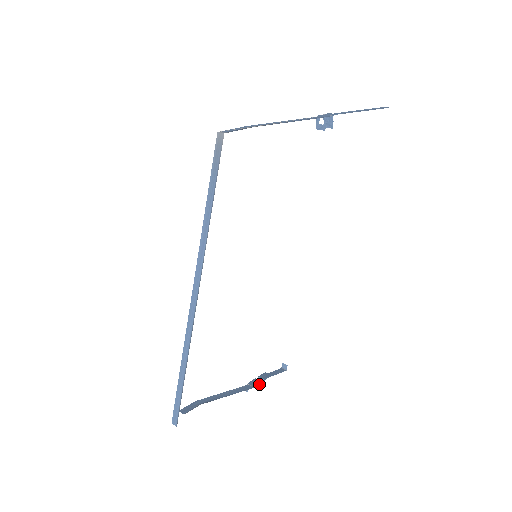
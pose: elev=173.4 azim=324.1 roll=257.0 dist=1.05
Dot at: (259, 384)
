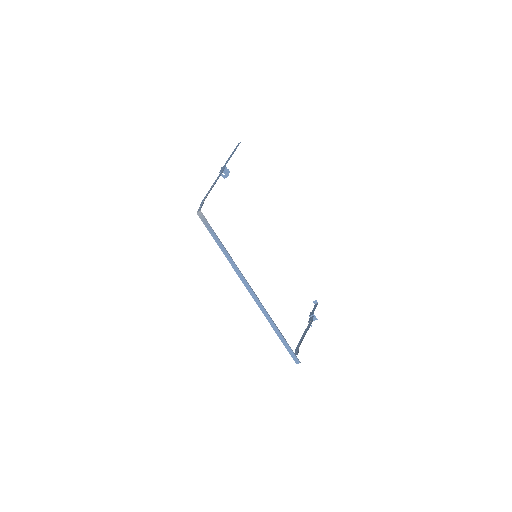
Dot at: (313, 319)
